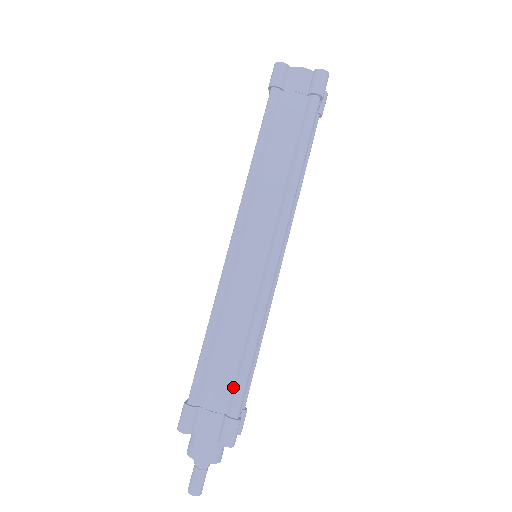
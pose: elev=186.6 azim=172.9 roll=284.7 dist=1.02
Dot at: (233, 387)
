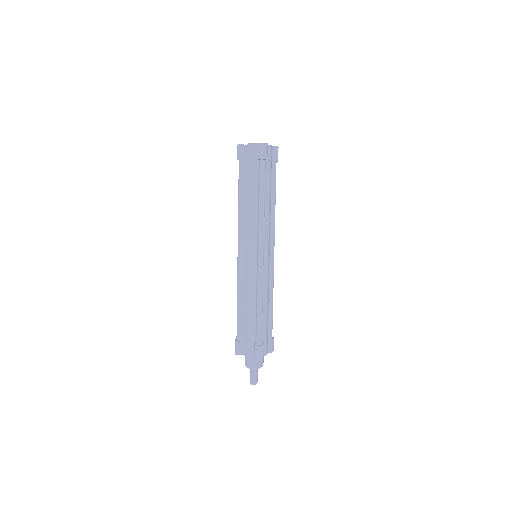
Dot at: (255, 329)
